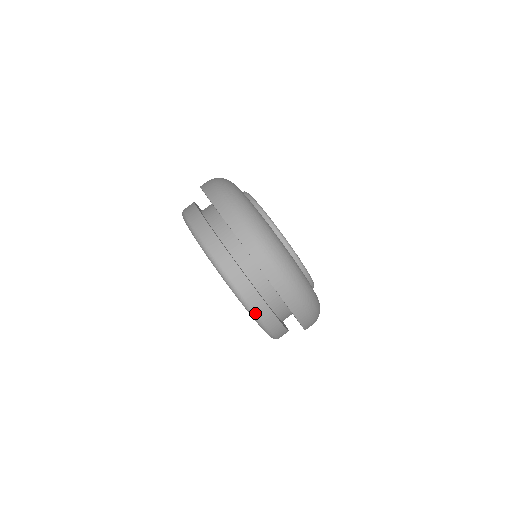
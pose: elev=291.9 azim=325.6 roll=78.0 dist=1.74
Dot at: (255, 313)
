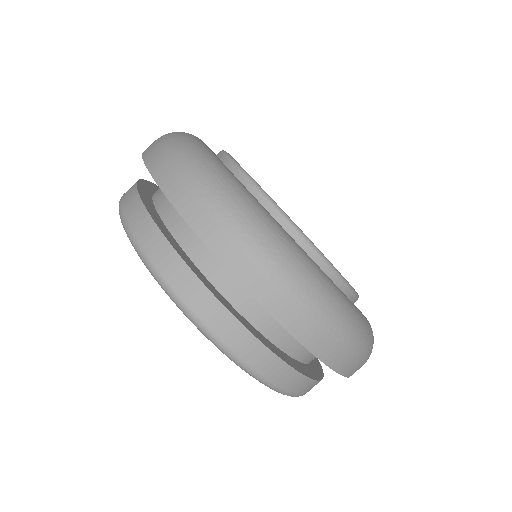
Dot at: (214, 335)
